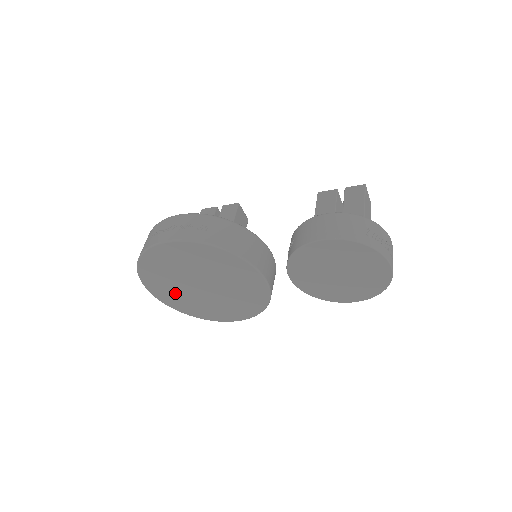
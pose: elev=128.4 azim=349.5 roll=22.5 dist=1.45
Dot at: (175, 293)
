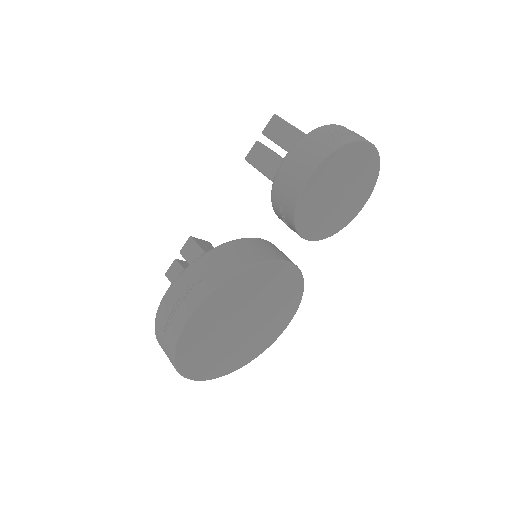
Dot at: (226, 357)
